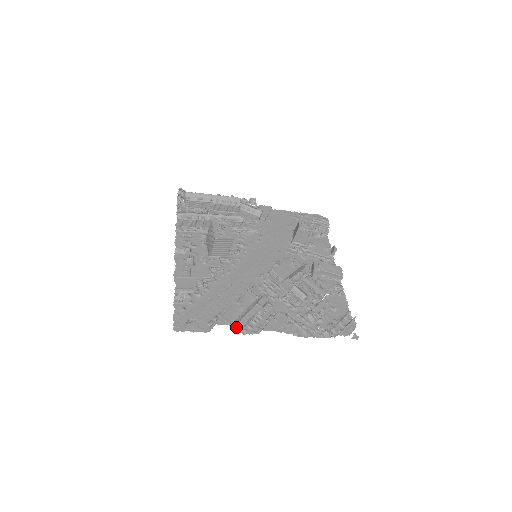
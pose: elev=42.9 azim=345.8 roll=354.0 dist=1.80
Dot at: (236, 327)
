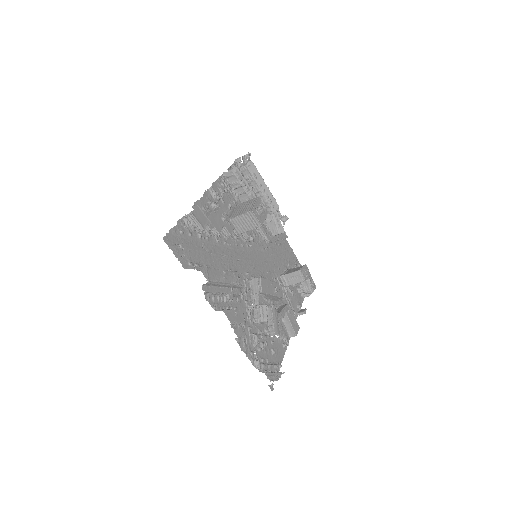
Dot at: (207, 287)
